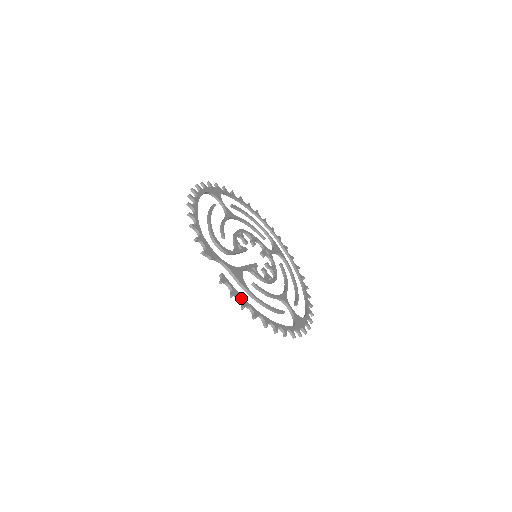
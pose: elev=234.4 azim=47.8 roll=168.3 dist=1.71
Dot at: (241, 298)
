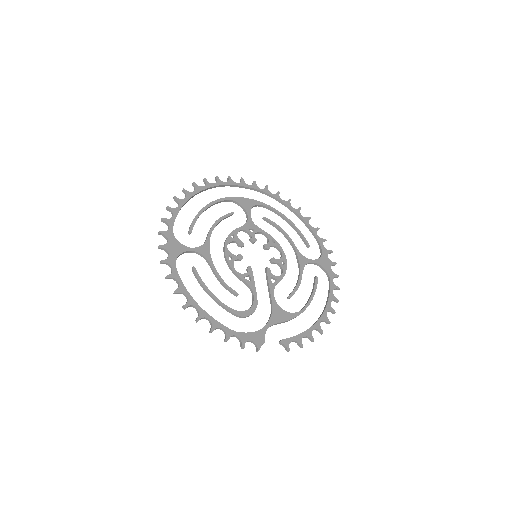
Dot at: (305, 336)
